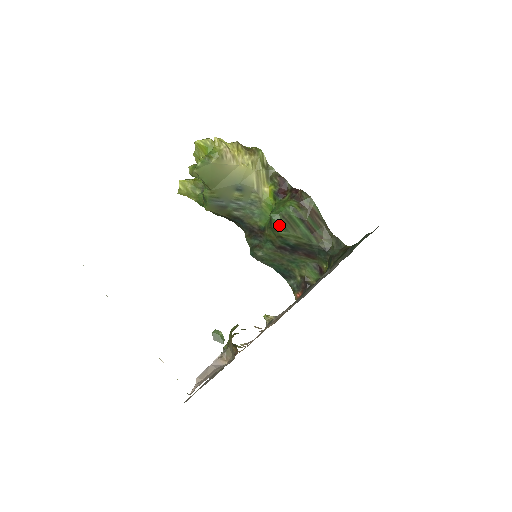
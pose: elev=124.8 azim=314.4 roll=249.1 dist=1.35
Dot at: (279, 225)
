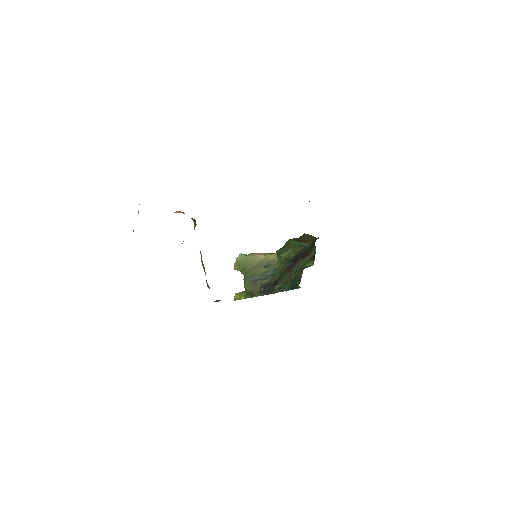
Dot at: (282, 251)
